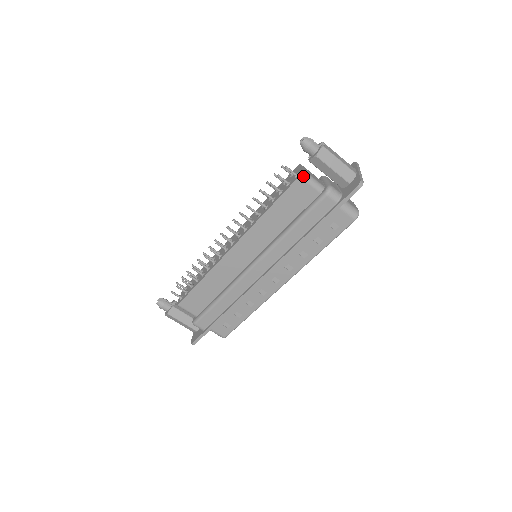
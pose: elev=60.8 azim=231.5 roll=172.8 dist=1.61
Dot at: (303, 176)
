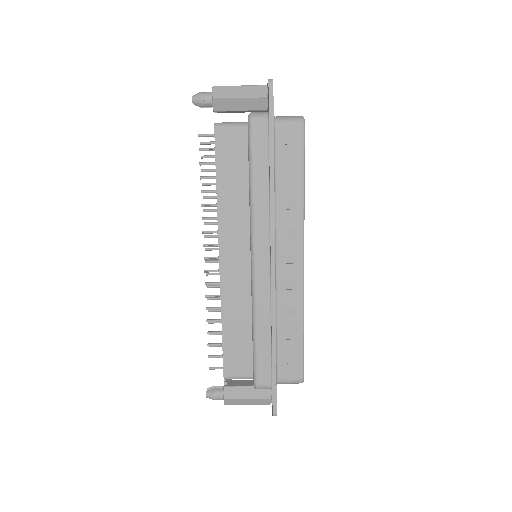
Dot at: (218, 126)
